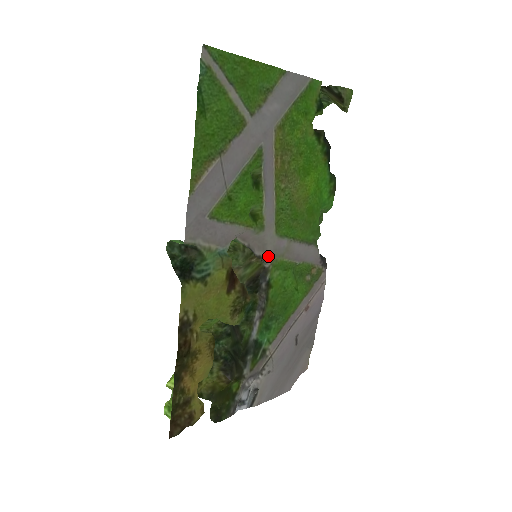
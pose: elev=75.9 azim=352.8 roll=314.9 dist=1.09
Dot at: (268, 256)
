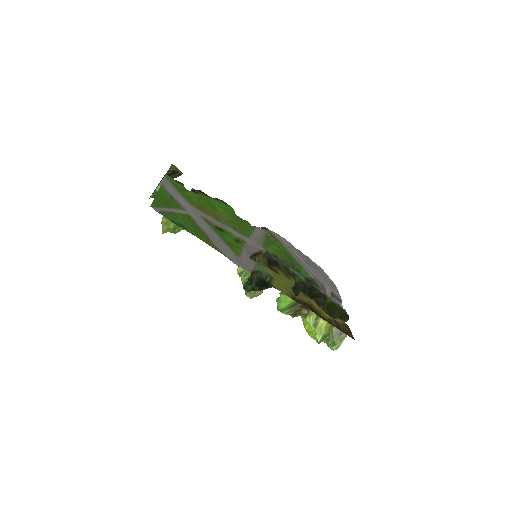
Dot at: (259, 248)
